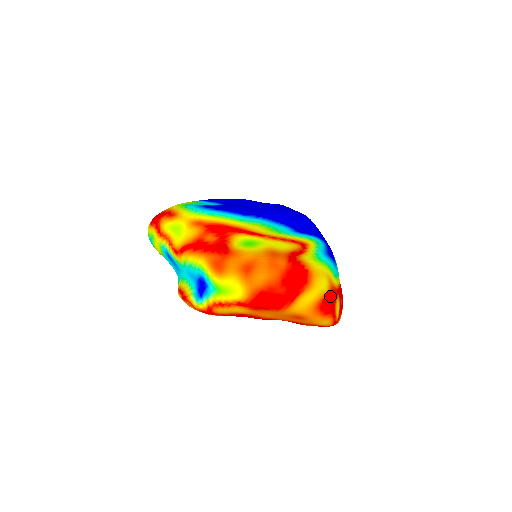
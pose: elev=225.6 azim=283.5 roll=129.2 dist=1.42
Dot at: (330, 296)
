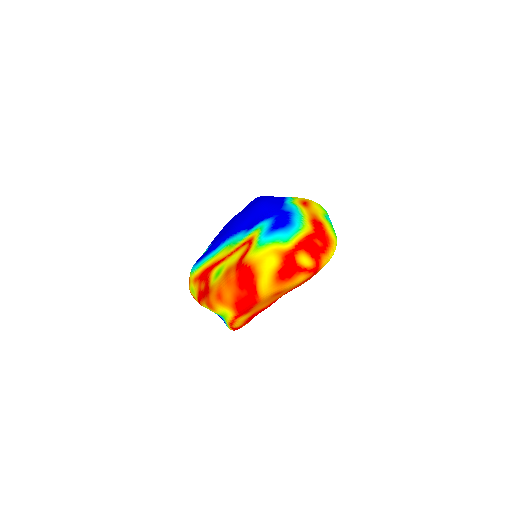
Dot at: (285, 263)
